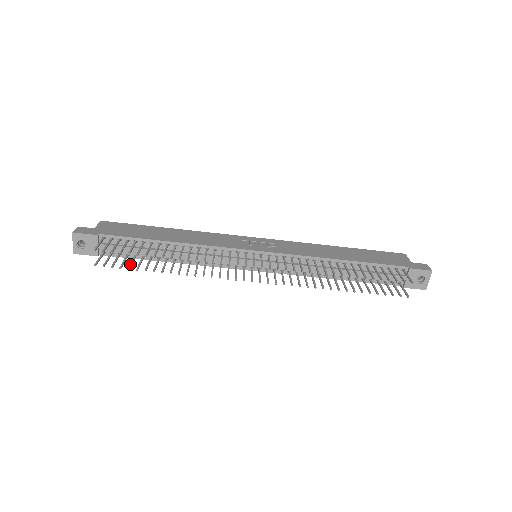
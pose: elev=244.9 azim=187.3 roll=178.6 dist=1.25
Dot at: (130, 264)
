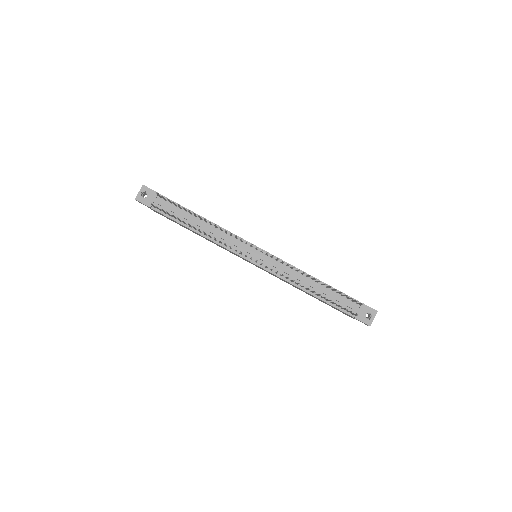
Dot at: (173, 215)
